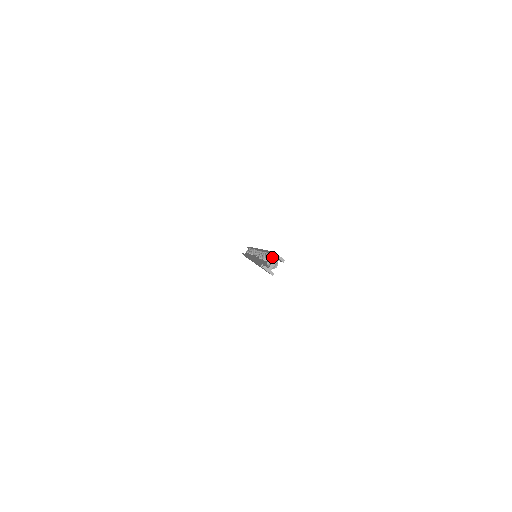
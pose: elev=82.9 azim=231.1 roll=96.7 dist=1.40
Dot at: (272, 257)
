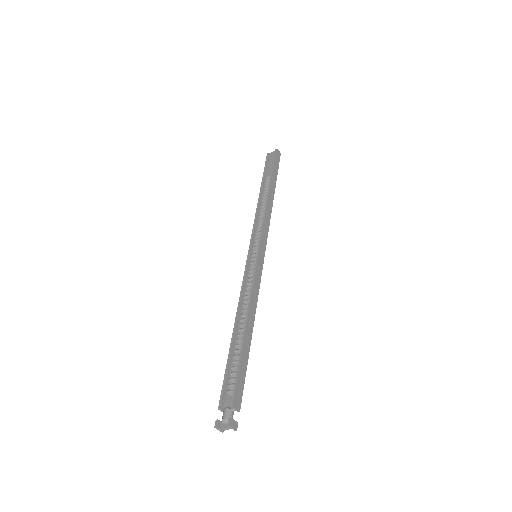
Dot at: (233, 400)
